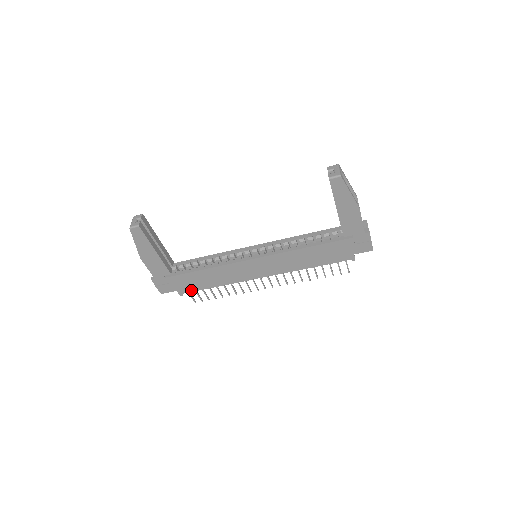
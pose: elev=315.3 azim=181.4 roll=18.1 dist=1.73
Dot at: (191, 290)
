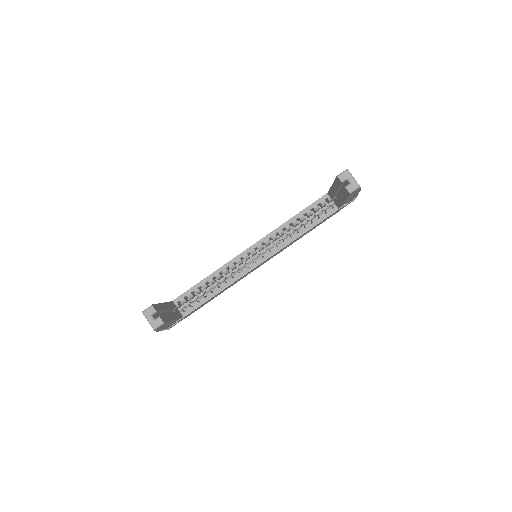
Dot at: (197, 309)
